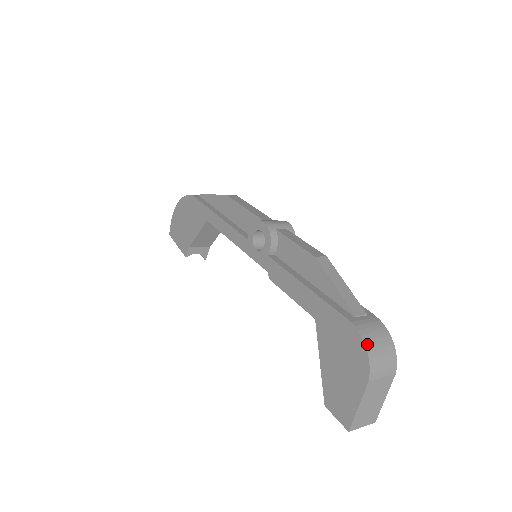
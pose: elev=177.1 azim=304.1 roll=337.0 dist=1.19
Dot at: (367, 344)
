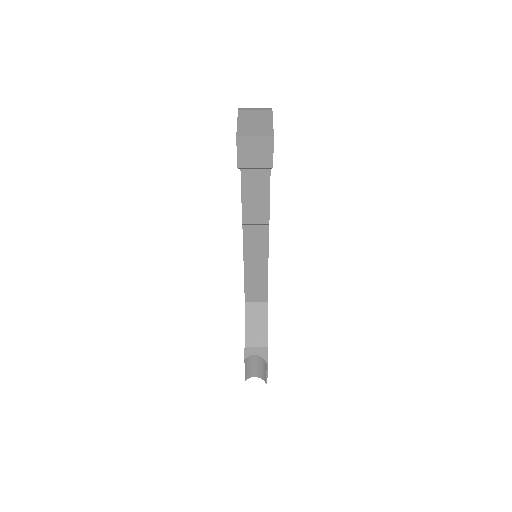
Dot at: occluded
